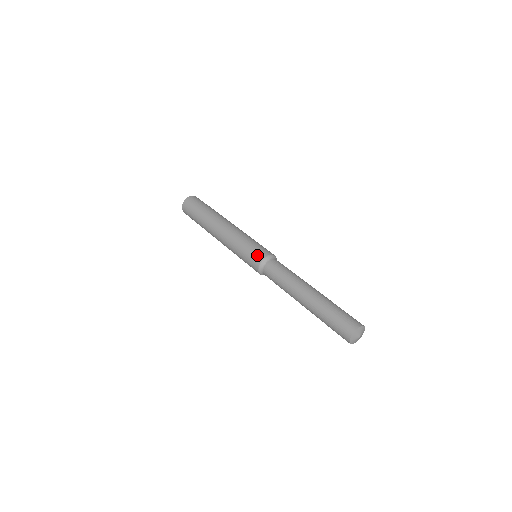
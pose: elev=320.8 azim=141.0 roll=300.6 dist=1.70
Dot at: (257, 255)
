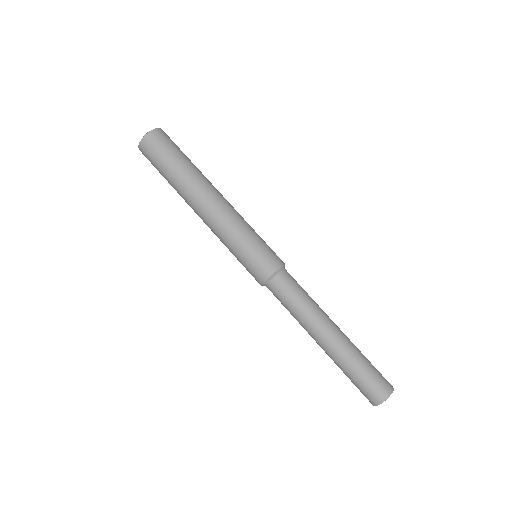
Dot at: (261, 266)
